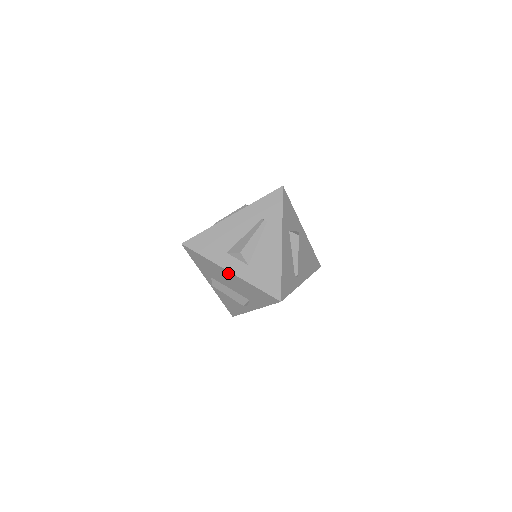
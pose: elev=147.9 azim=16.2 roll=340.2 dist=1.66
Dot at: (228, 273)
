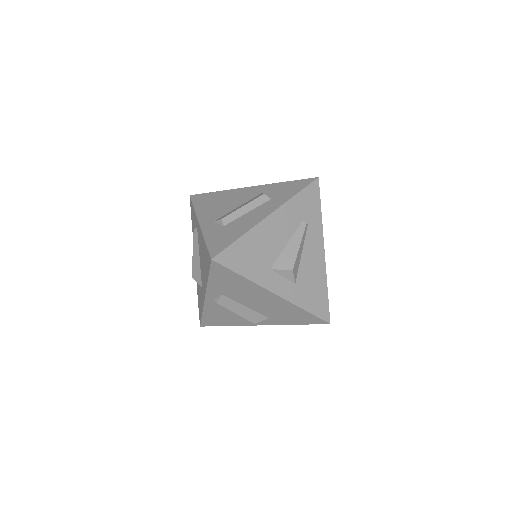
Dot at: (271, 295)
